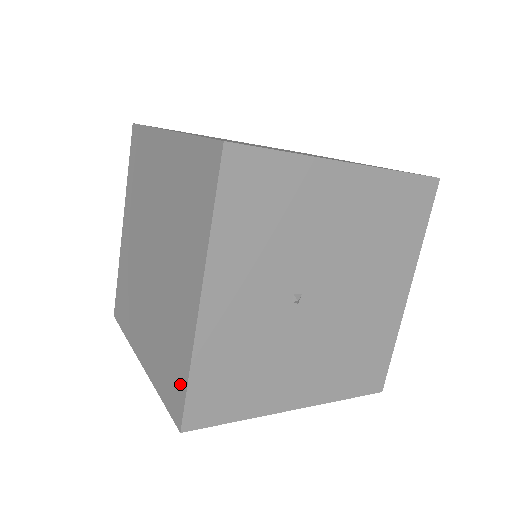
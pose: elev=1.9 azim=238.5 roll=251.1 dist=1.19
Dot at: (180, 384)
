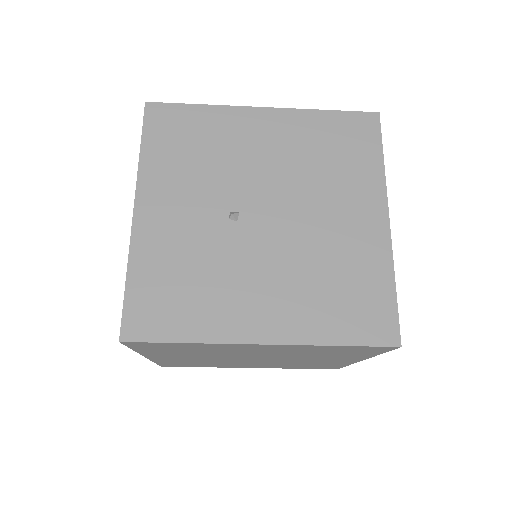
Dot at: occluded
